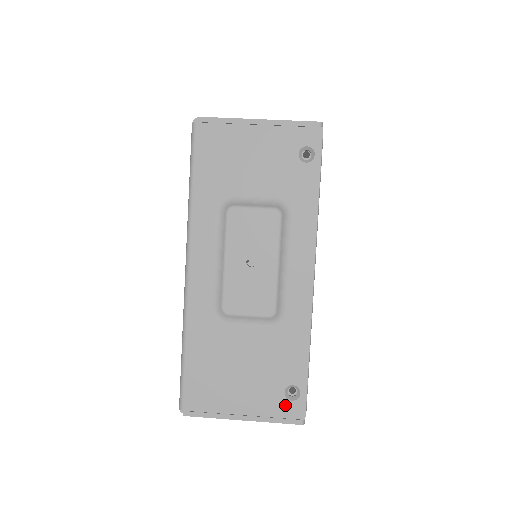
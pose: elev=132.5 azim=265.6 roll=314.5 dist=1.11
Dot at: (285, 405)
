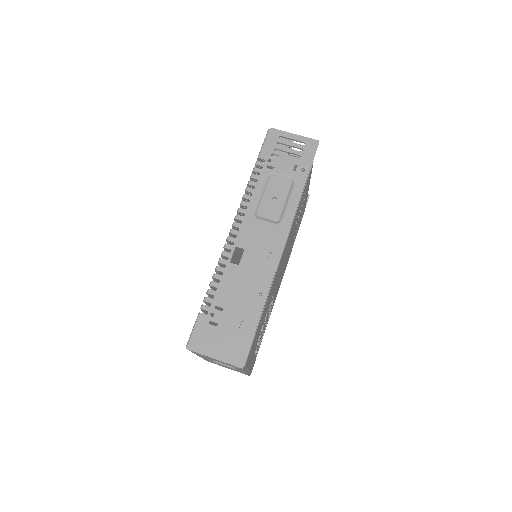
Dot at: occluded
